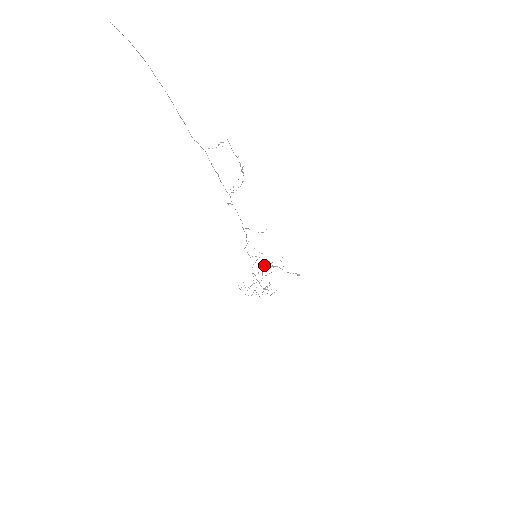
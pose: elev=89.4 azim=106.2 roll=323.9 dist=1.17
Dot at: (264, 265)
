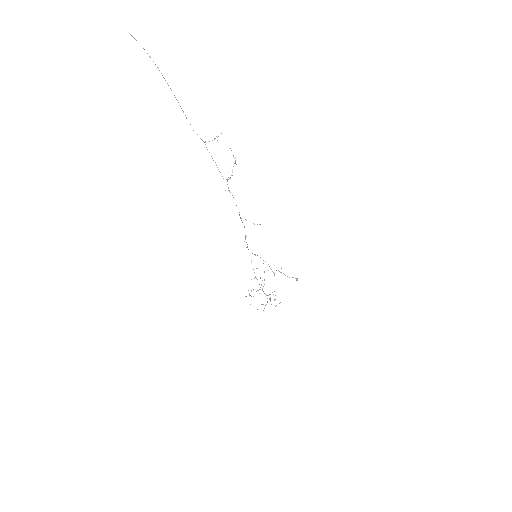
Dot at: occluded
